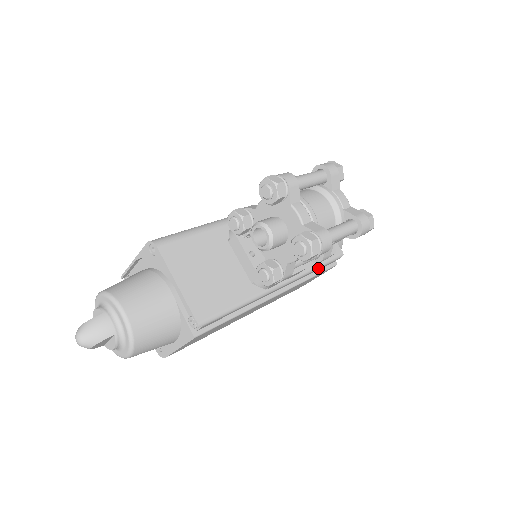
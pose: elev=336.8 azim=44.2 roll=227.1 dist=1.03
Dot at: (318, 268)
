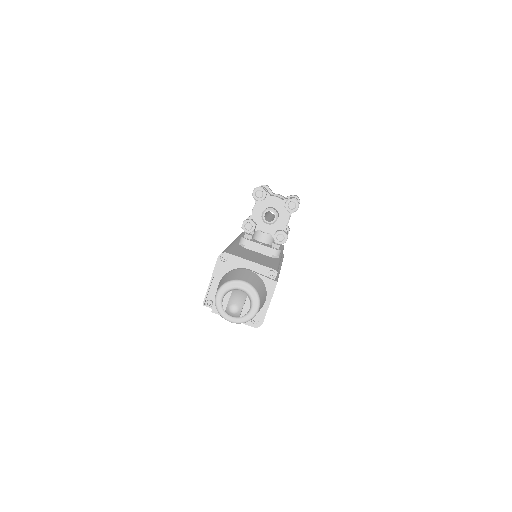
Dot at: occluded
